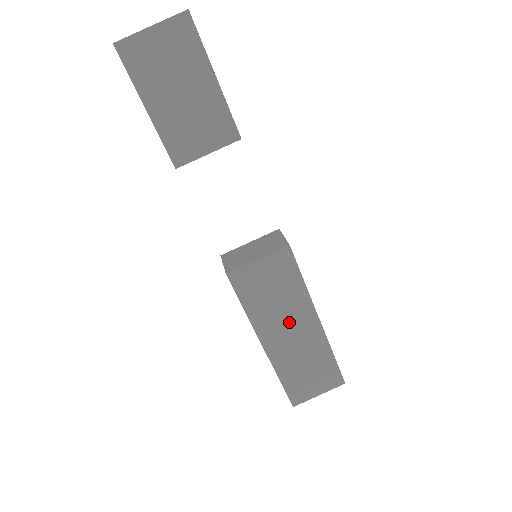
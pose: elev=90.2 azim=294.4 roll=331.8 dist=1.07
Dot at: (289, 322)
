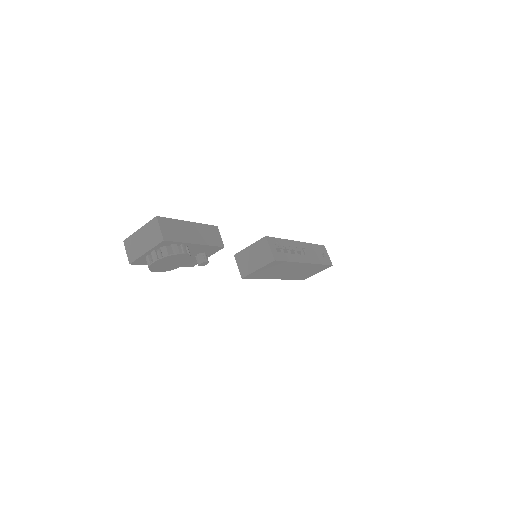
Dot at: (288, 270)
